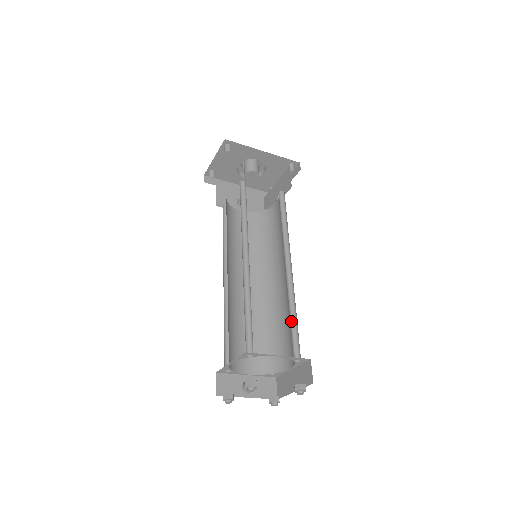
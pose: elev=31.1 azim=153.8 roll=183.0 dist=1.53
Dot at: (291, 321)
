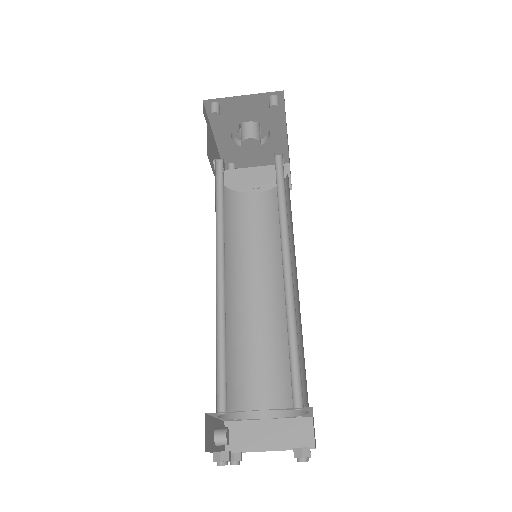
Dot at: occluded
